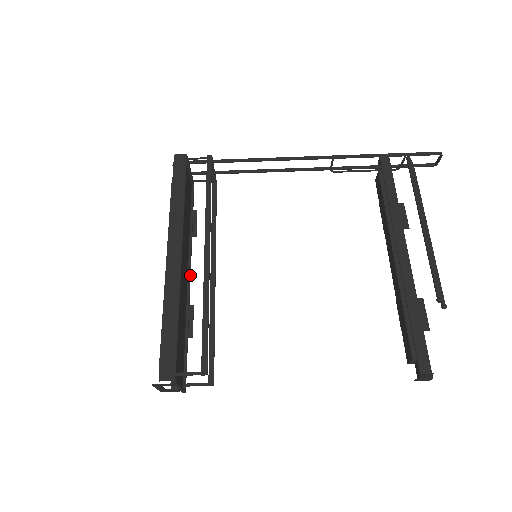
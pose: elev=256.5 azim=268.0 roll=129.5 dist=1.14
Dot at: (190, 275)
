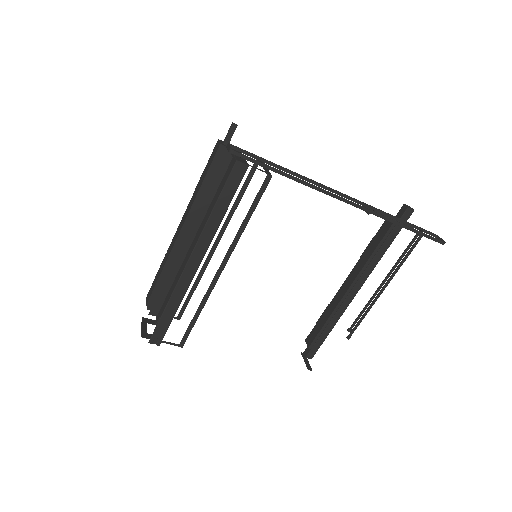
Dot at: occluded
